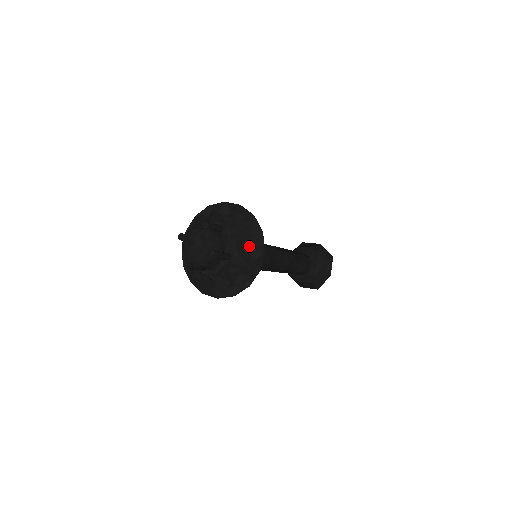
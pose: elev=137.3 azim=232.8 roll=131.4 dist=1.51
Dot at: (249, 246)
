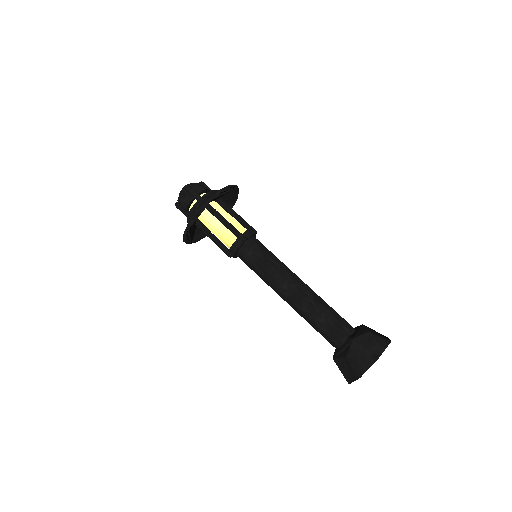
Dot at: occluded
